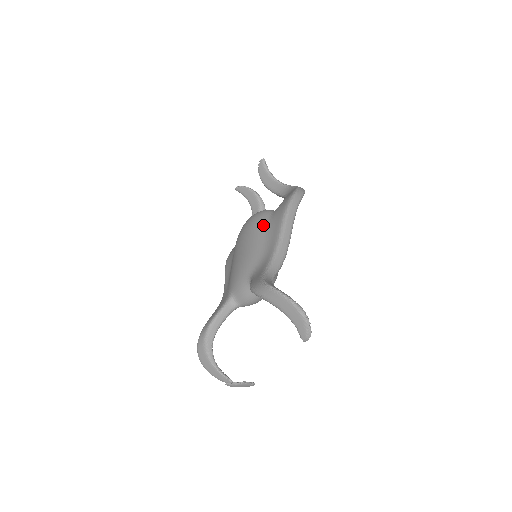
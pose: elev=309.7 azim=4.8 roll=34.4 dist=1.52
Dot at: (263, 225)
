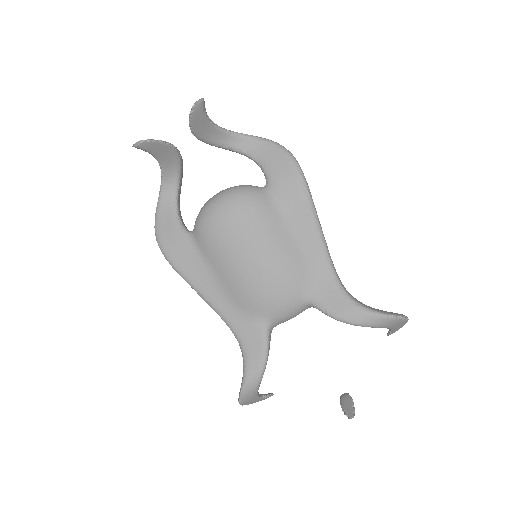
Dot at: (276, 221)
